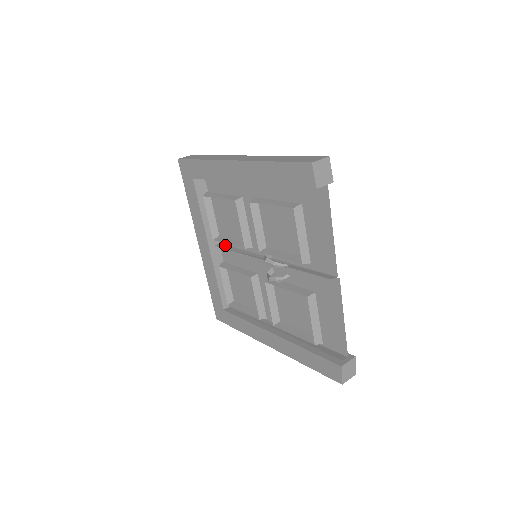
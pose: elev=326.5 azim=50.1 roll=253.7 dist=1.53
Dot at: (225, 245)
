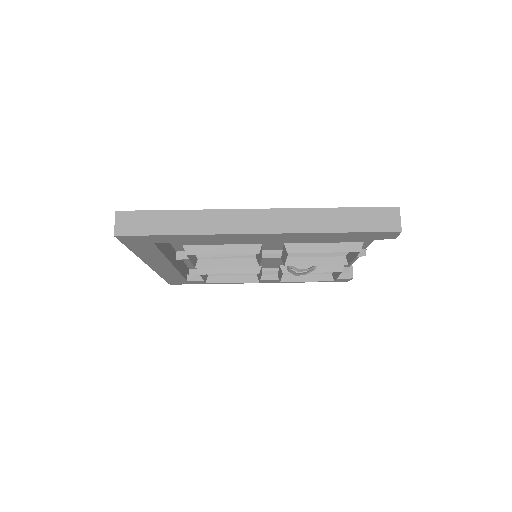
Dot at: occluded
